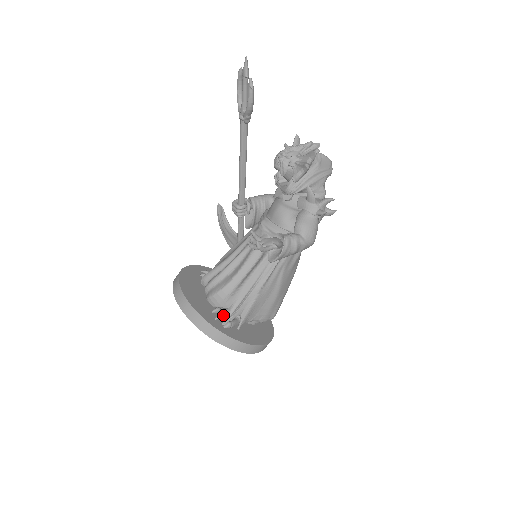
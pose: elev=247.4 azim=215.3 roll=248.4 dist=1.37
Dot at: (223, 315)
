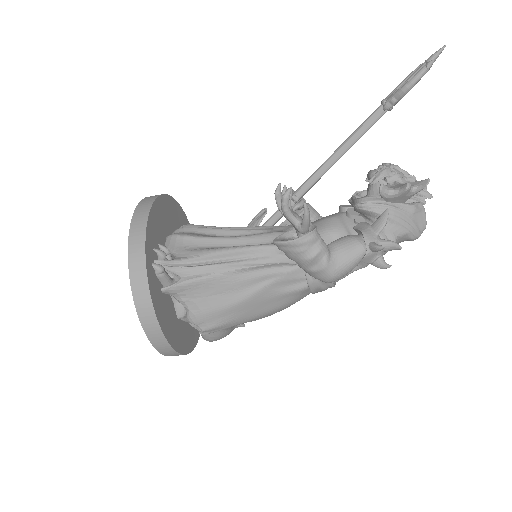
Dot at: occluded
